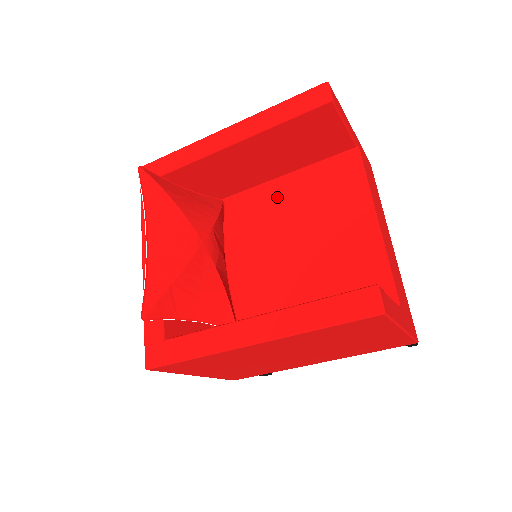
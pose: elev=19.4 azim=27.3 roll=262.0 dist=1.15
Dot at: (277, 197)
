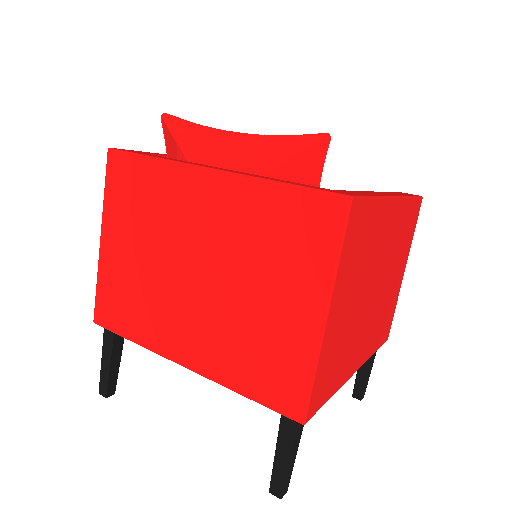
Dot at: occluded
